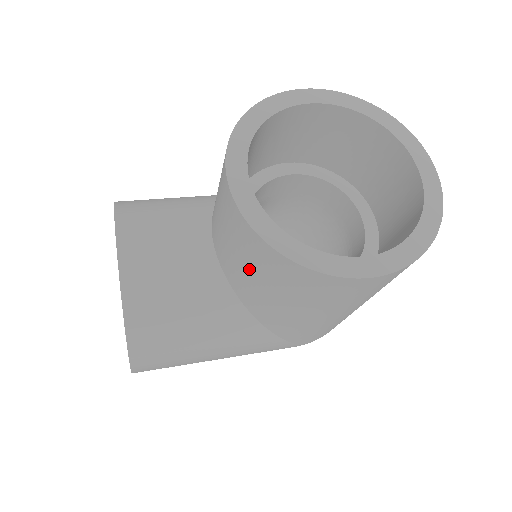
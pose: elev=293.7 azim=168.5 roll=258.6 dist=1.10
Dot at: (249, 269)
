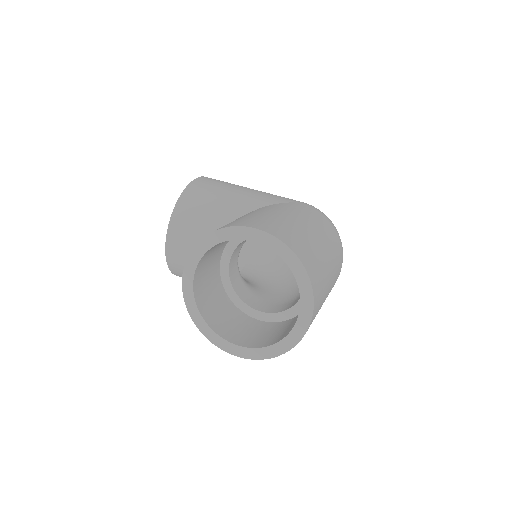
Dot at: occluded
